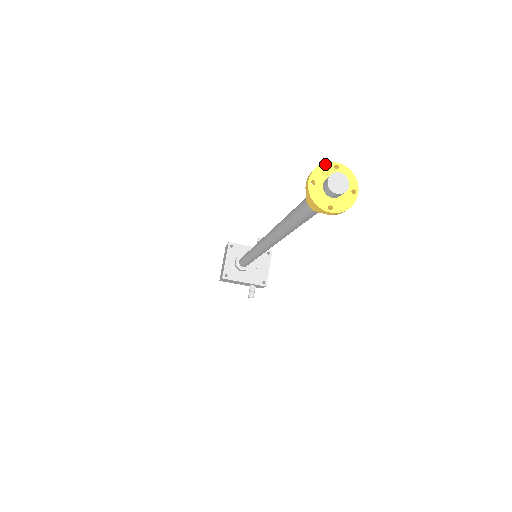
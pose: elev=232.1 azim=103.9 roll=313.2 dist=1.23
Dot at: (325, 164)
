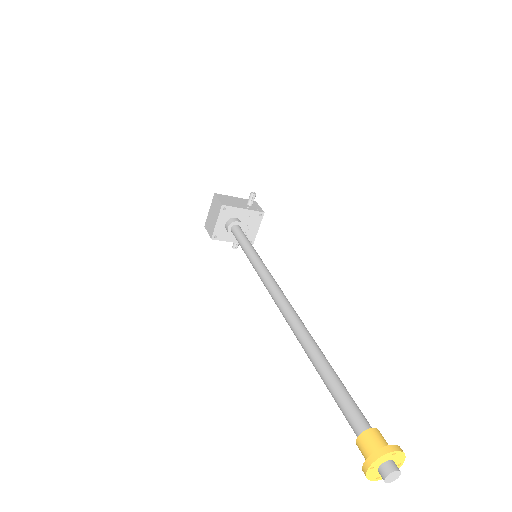
Dot at: (386, 455)
